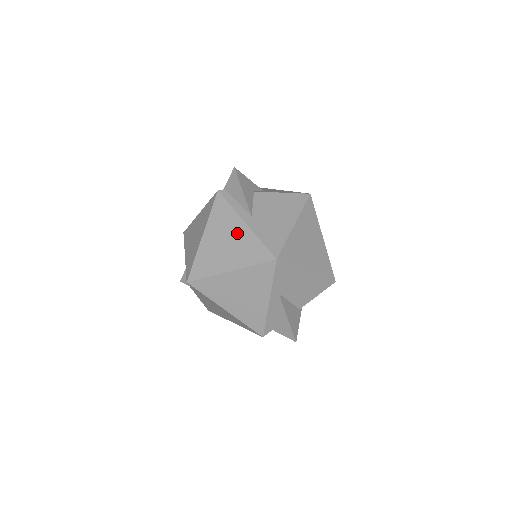
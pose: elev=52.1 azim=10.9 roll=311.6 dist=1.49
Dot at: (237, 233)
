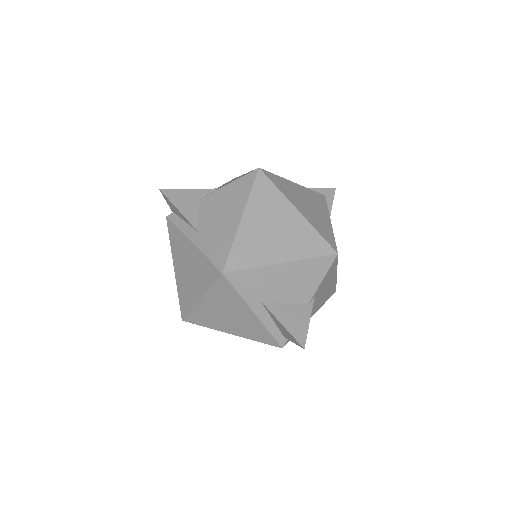
Dot at: (190, 256)
